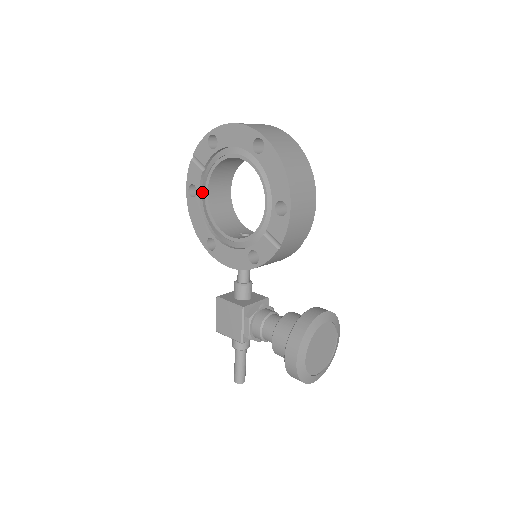
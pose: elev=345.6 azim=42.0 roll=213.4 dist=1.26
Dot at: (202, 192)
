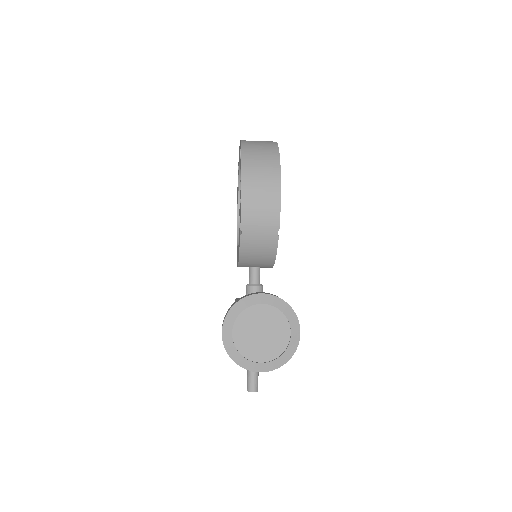
Dot at: occluded
